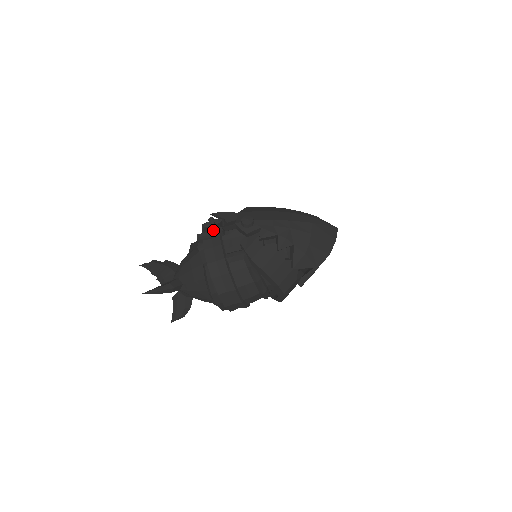
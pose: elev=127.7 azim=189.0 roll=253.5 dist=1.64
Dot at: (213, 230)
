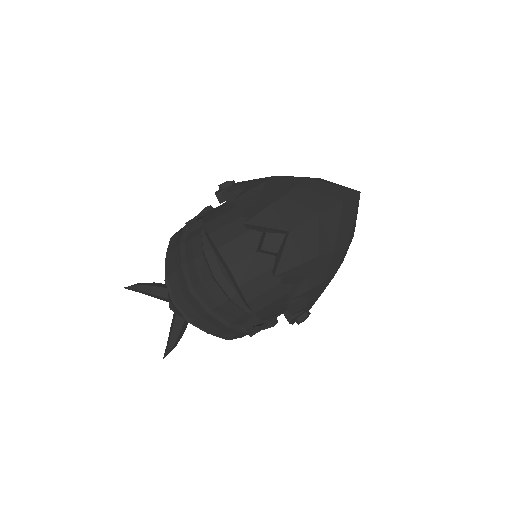
Dot at: occluded
